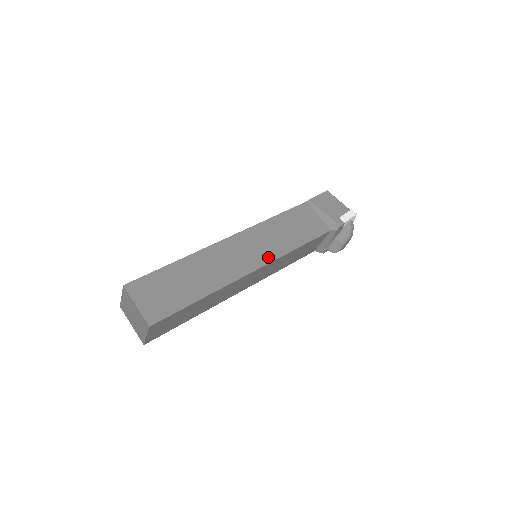
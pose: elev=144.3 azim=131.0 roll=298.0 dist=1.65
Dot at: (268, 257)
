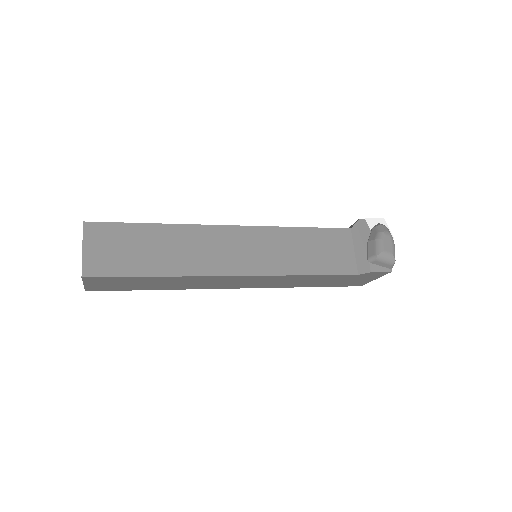
Dot at: occluded
